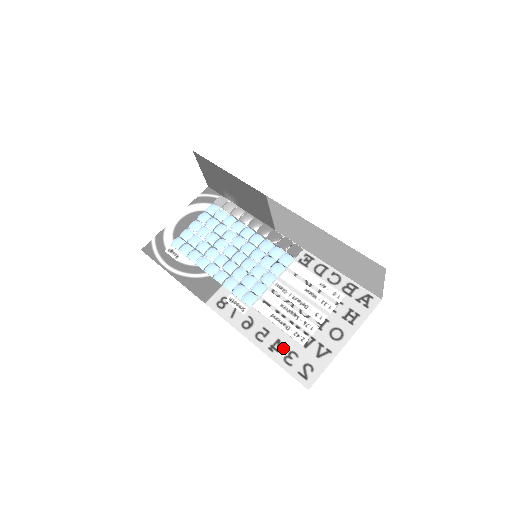
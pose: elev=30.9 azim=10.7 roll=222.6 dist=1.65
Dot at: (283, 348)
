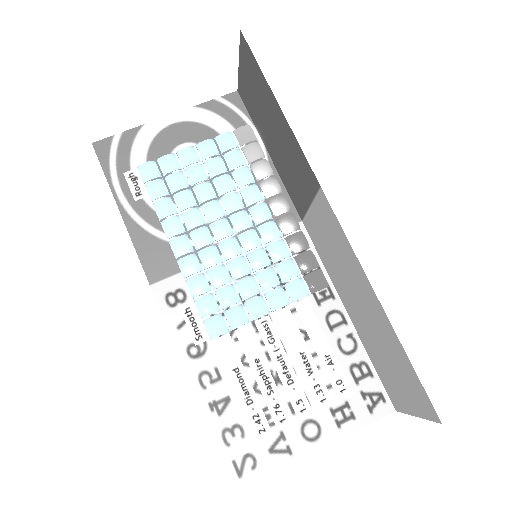
Dot at: (229, 414)
